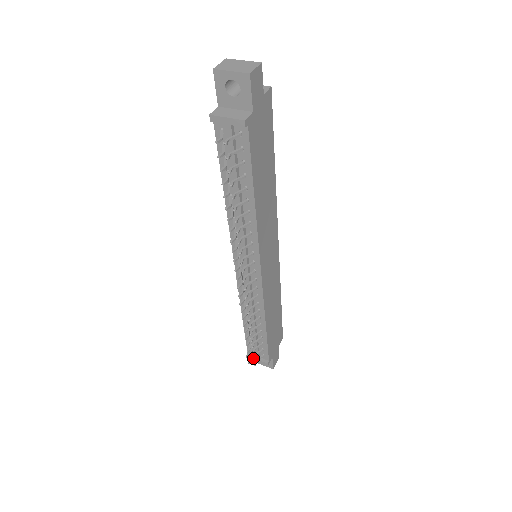
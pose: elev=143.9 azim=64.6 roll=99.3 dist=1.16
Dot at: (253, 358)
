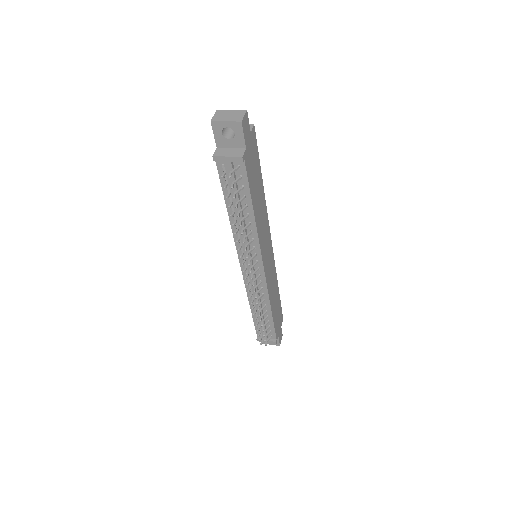
Dot at: (264, 340)
